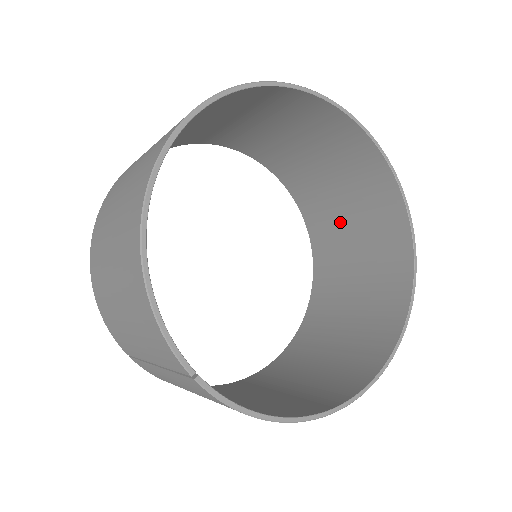
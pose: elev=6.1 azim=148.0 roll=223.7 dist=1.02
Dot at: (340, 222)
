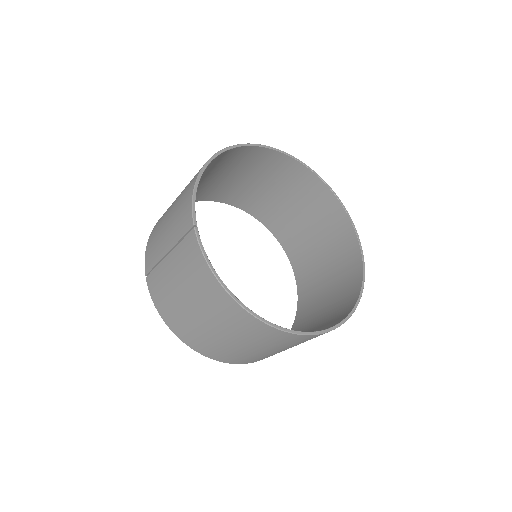
Dot at: (321, 292)
